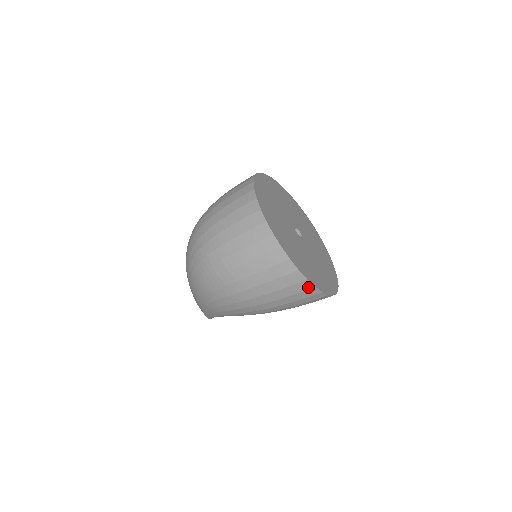
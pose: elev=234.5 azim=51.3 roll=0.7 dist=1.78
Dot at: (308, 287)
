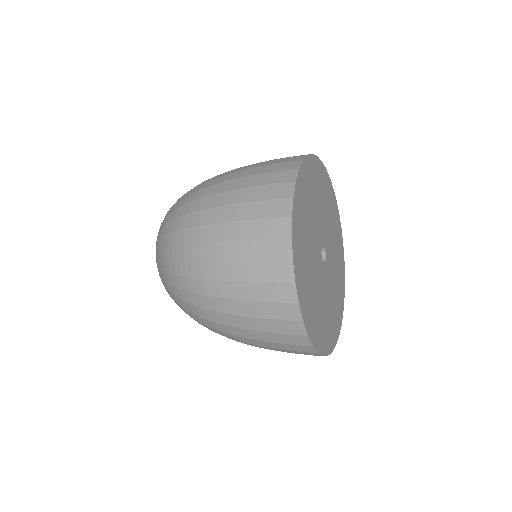
Dot at: occluded
